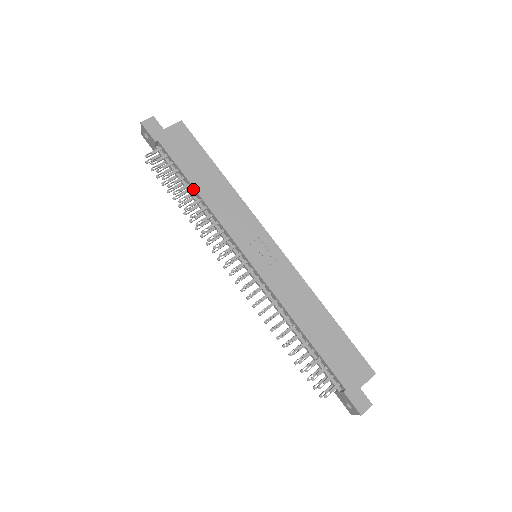
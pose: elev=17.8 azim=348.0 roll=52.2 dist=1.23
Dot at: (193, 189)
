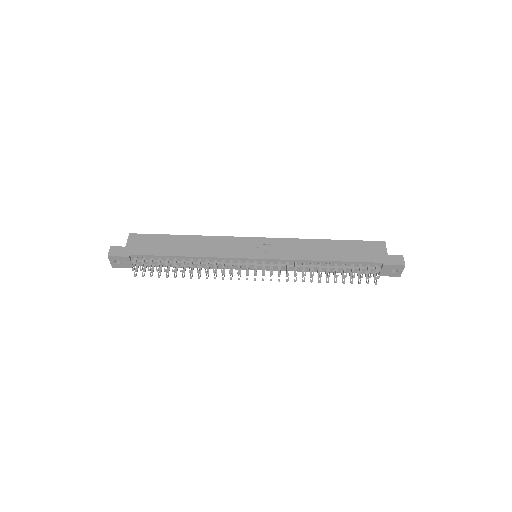
Dot at: (181, 258)
